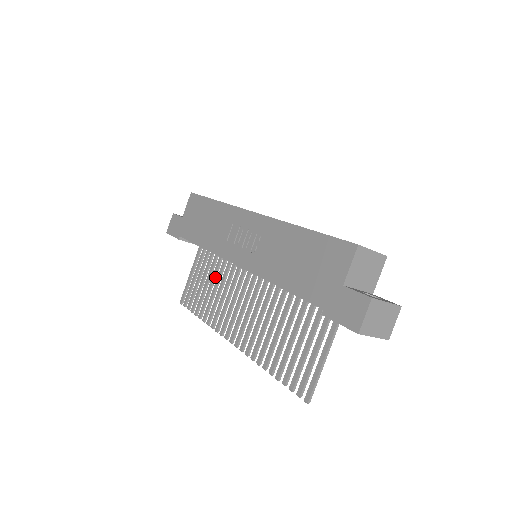
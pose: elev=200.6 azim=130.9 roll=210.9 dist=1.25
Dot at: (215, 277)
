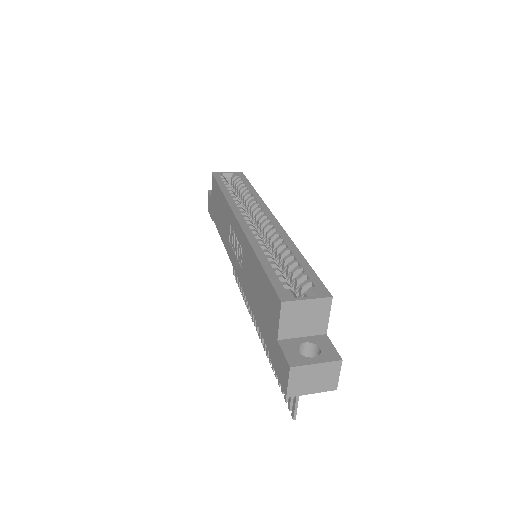
Dot at: occluded
